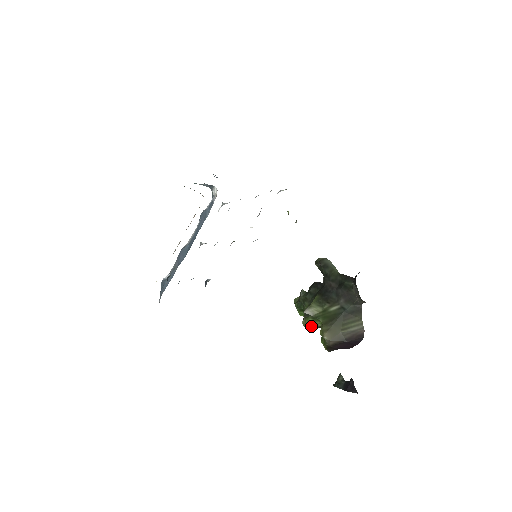
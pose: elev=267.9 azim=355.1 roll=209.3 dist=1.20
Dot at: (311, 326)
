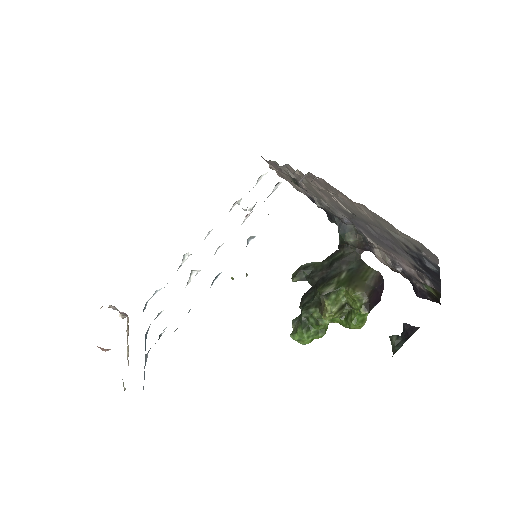
Dot at: (337, 305)
